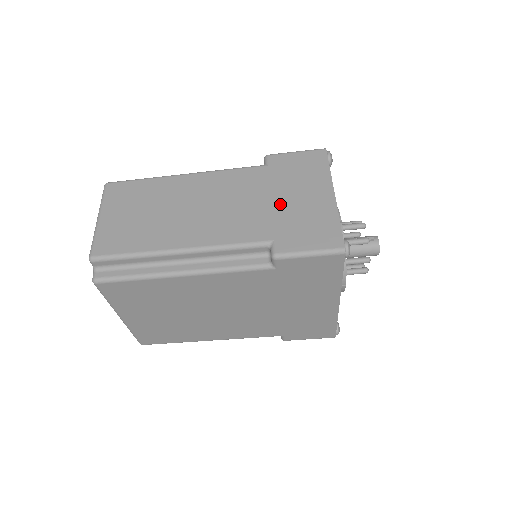
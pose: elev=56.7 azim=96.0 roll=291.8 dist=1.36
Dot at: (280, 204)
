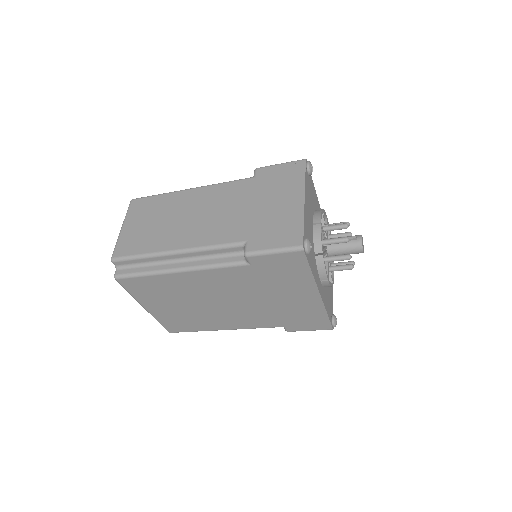
Dot at: (258, 210)
